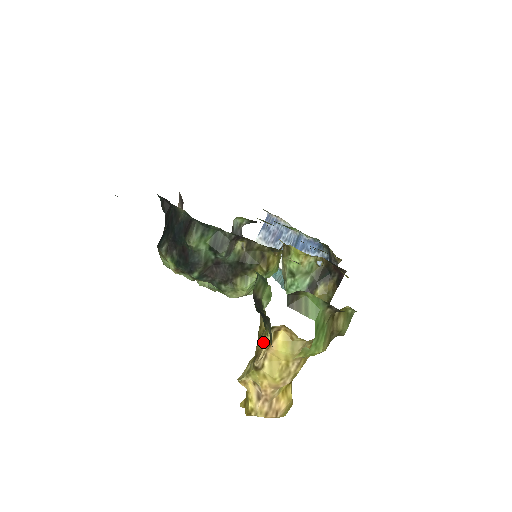
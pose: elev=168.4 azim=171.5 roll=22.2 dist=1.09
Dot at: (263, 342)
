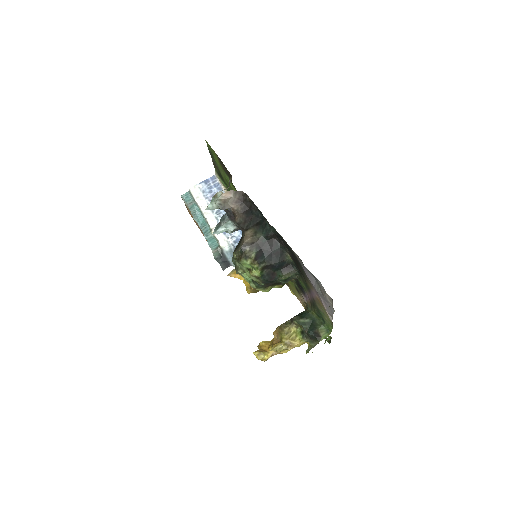
Dot at: (296, 341)
